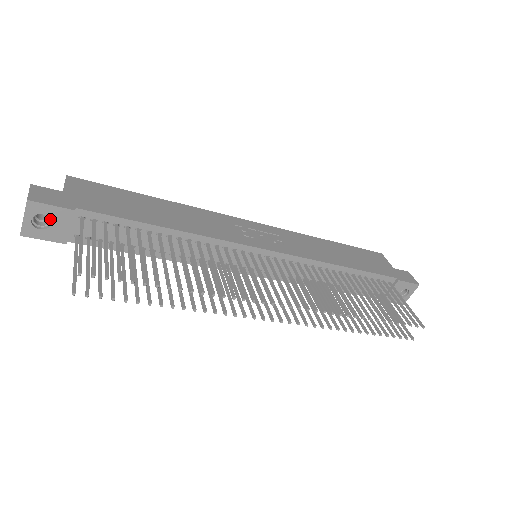
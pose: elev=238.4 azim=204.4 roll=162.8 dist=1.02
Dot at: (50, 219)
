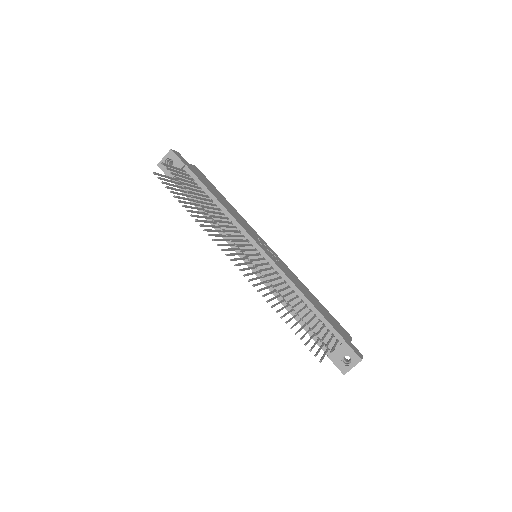
Dot at: (173, 163)
